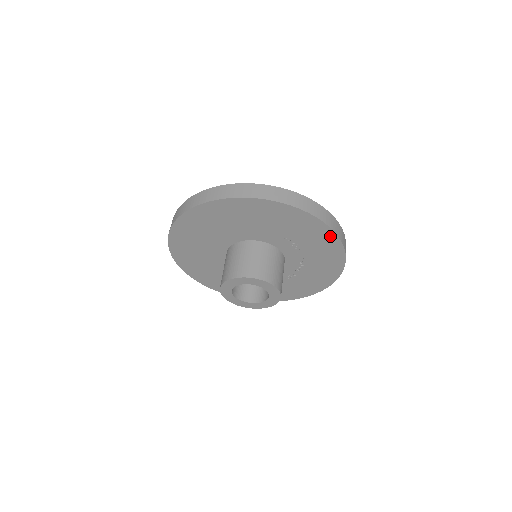
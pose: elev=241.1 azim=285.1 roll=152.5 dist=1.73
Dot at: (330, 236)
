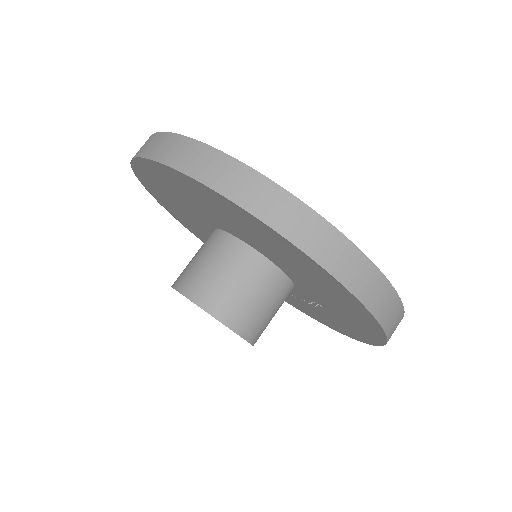
Dot at: (352, 335)
